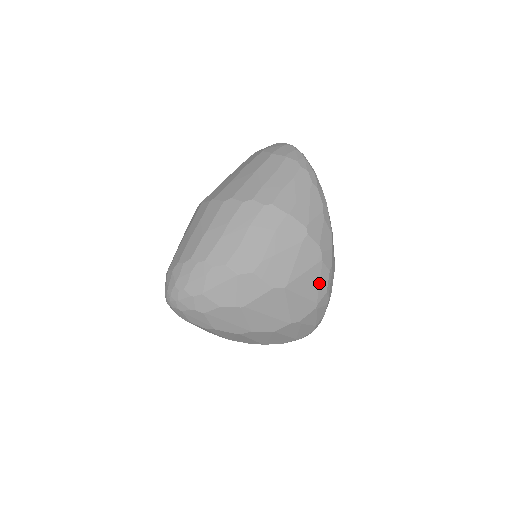
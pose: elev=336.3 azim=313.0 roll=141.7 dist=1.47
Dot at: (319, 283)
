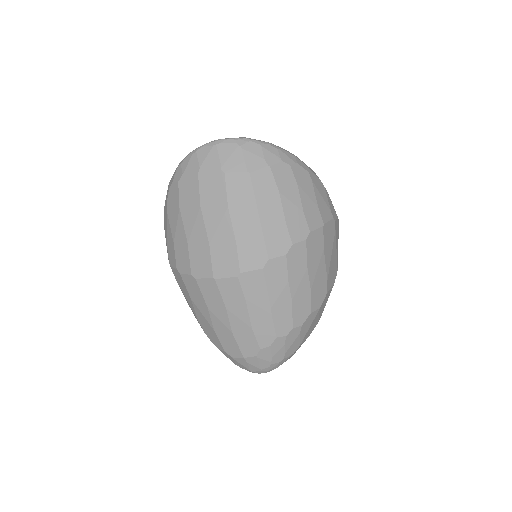
Dot at: occluded
